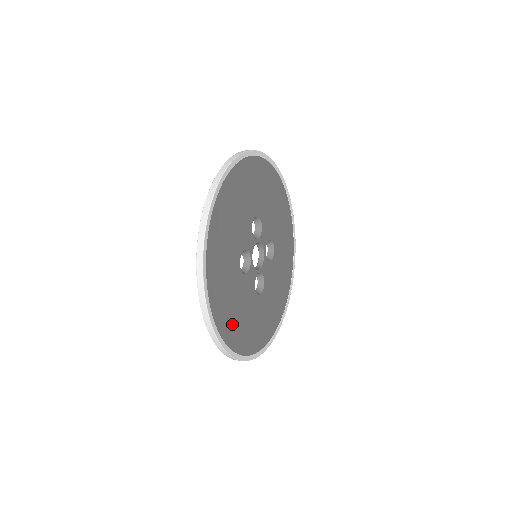
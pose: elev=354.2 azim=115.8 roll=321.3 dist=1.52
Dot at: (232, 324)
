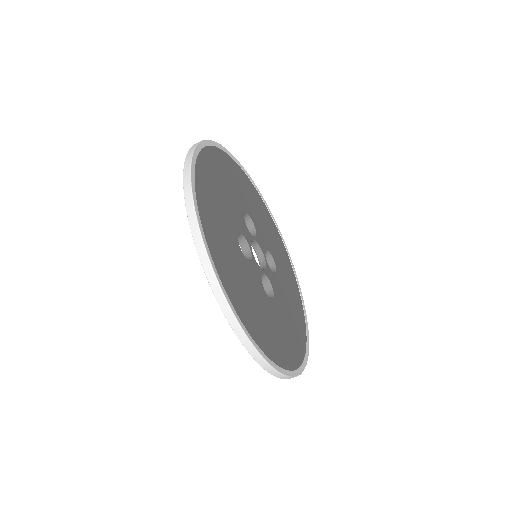
Dot at: (243, 303)
